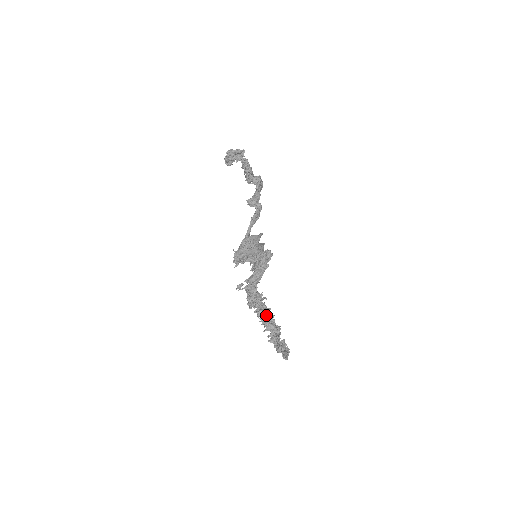
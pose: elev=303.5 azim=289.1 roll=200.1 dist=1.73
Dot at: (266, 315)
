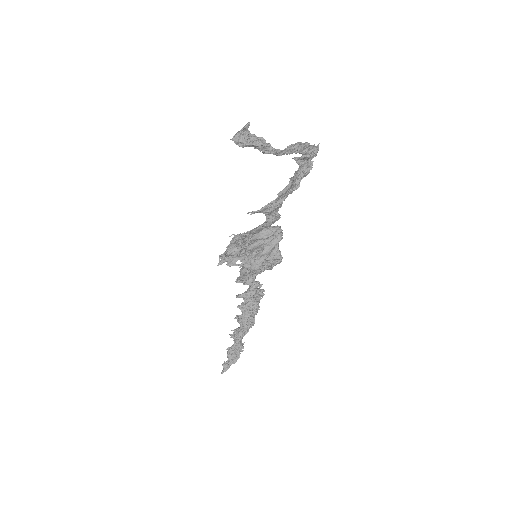
Dot at: (246, 307)
